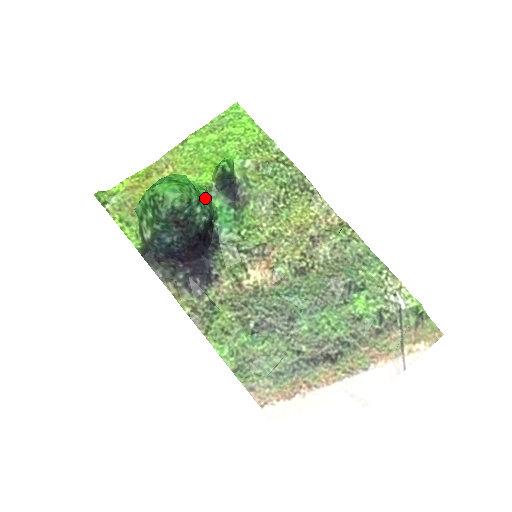
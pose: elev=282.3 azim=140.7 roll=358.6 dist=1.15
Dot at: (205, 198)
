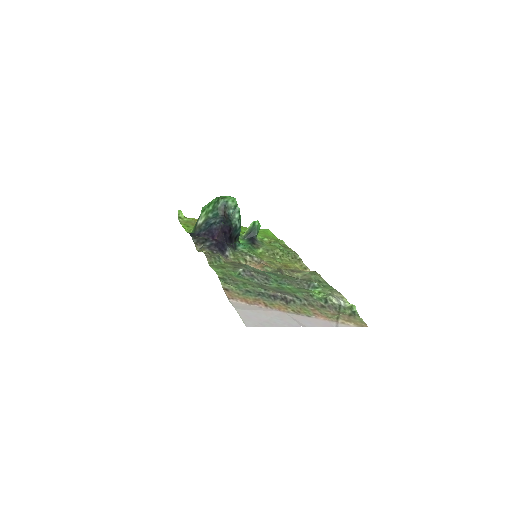
Dot at: occluded
